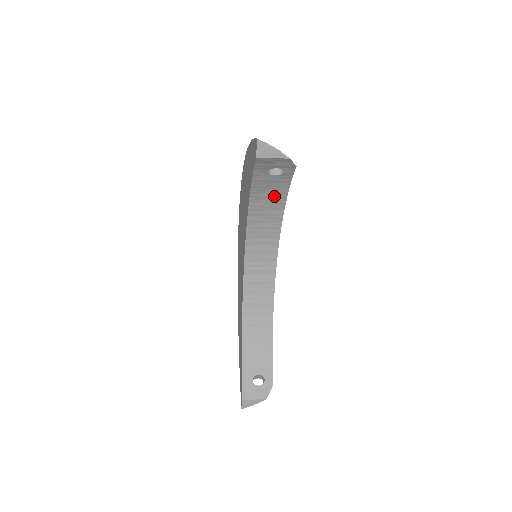
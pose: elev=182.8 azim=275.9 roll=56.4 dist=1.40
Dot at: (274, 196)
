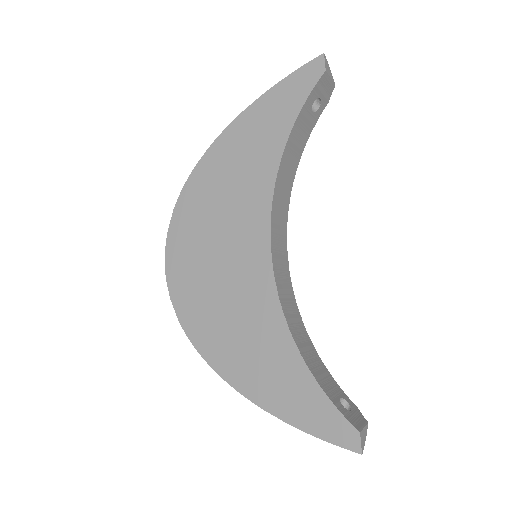
Dot at: (298, 147)
